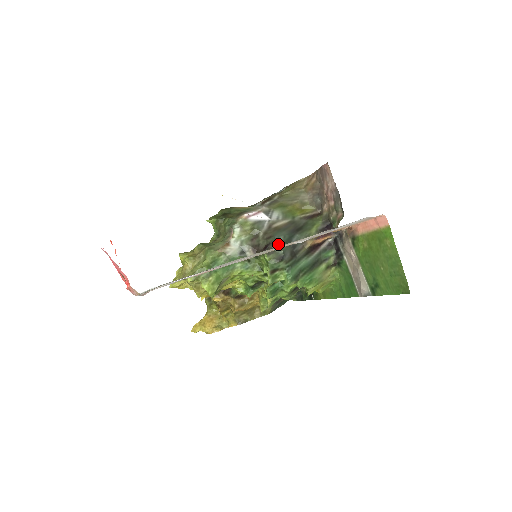
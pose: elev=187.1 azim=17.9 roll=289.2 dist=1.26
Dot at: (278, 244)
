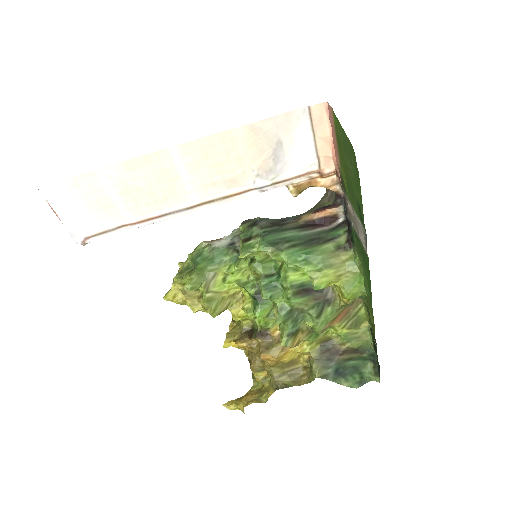
Dot at: occluded
